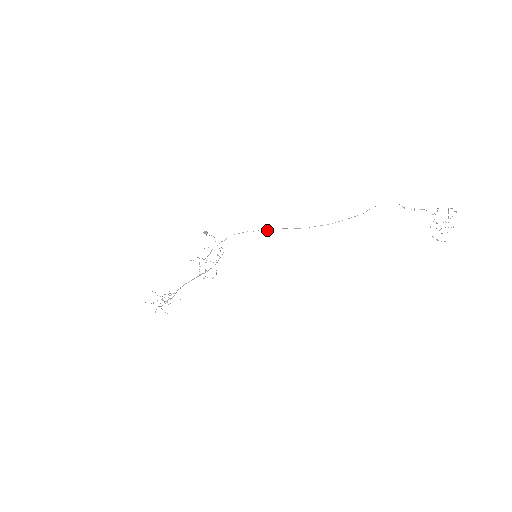
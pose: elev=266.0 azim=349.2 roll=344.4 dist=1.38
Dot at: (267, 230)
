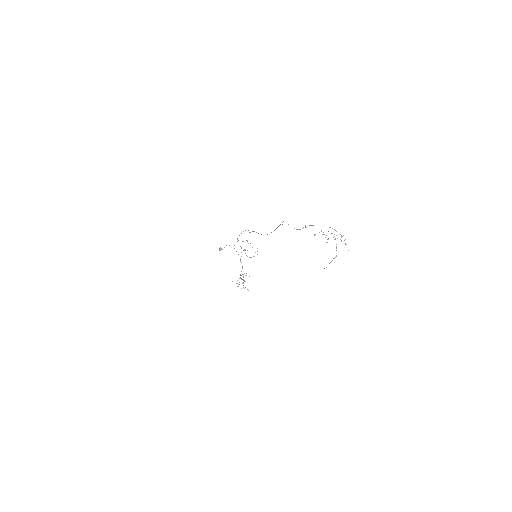
Dot at: occluded
